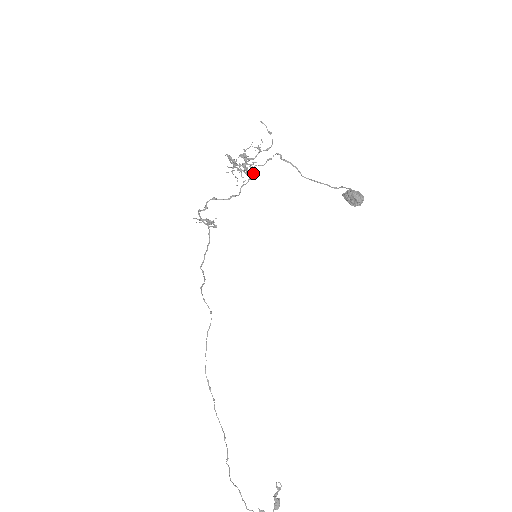
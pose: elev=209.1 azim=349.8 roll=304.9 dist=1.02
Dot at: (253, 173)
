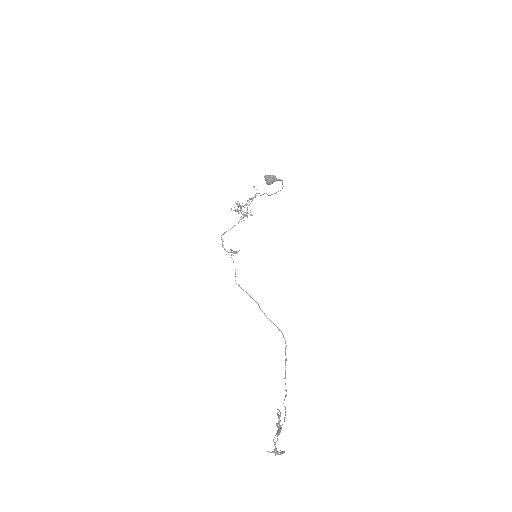
Dot at: (250, 212)
